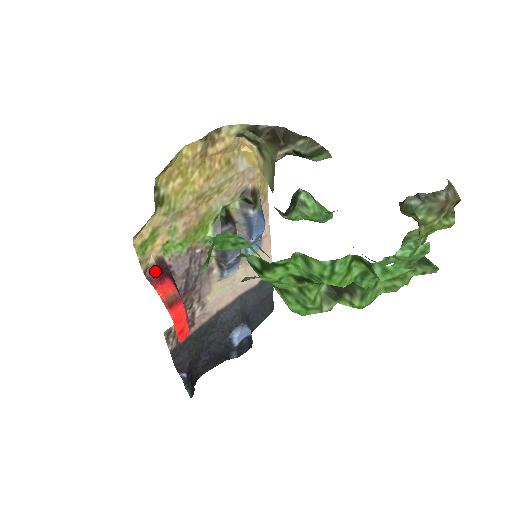
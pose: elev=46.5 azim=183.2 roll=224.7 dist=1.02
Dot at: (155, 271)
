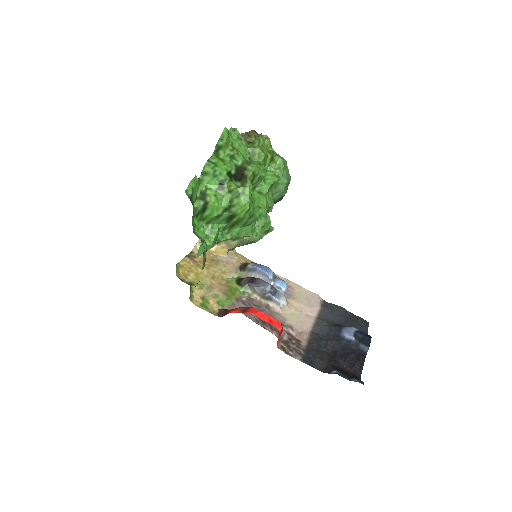
Dot at: (223, 312)
